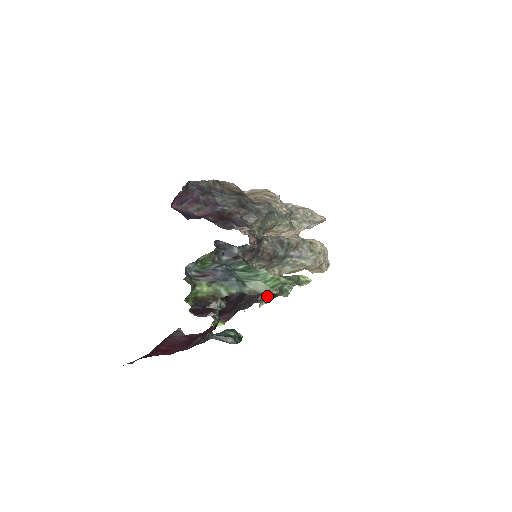
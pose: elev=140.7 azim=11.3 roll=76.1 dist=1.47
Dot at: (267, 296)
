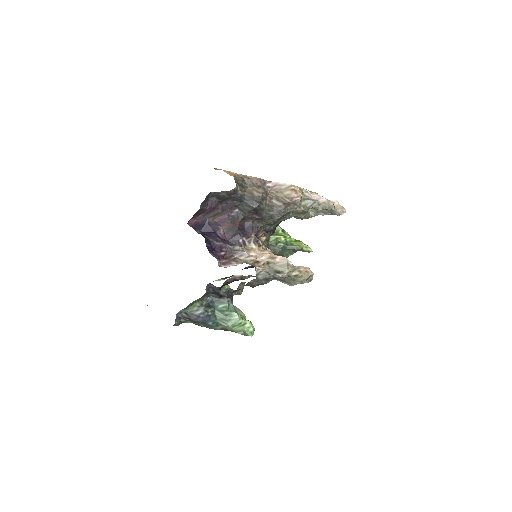
Dot at: occluded
